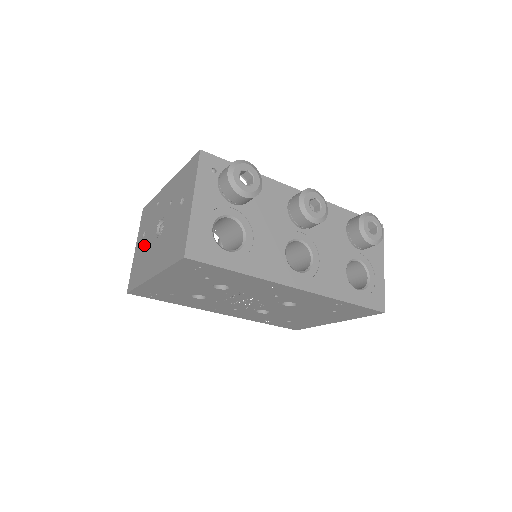
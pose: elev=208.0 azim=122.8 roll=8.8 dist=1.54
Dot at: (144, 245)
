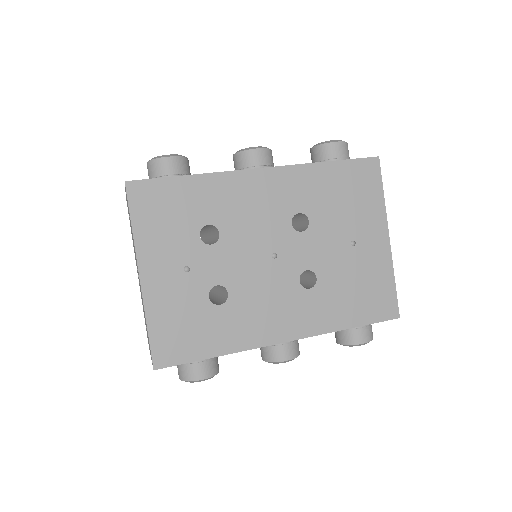
Dot at: occluded
